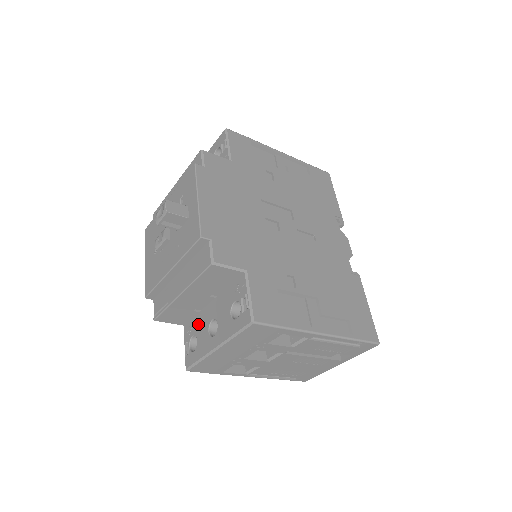
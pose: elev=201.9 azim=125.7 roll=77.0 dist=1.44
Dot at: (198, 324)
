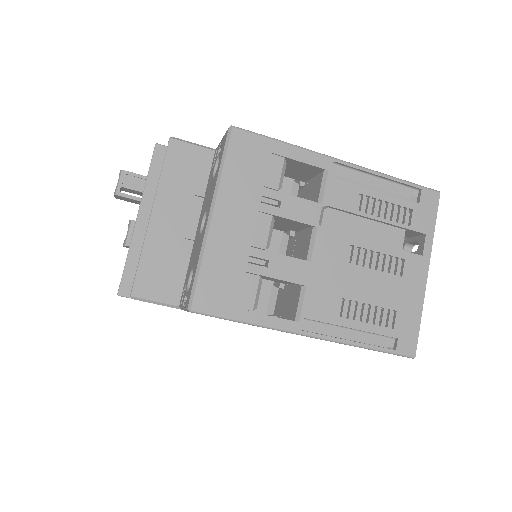
Dot at: (190, 262)
